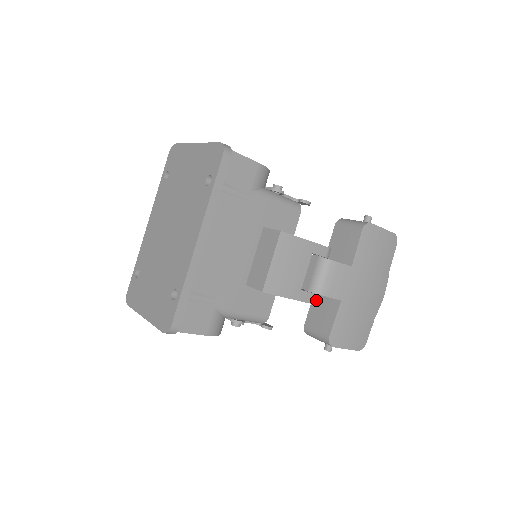
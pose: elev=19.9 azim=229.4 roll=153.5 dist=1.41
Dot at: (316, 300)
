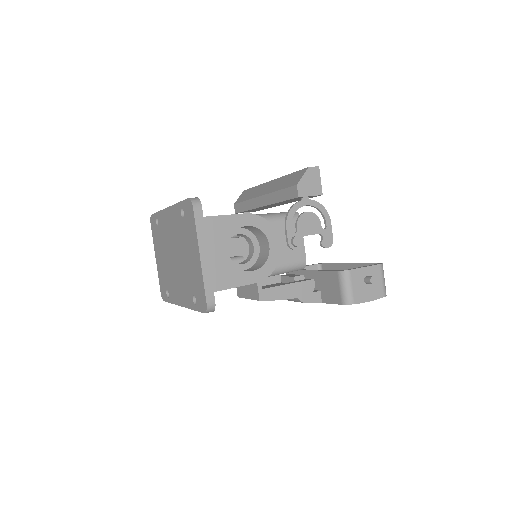
Dot at: occluded
